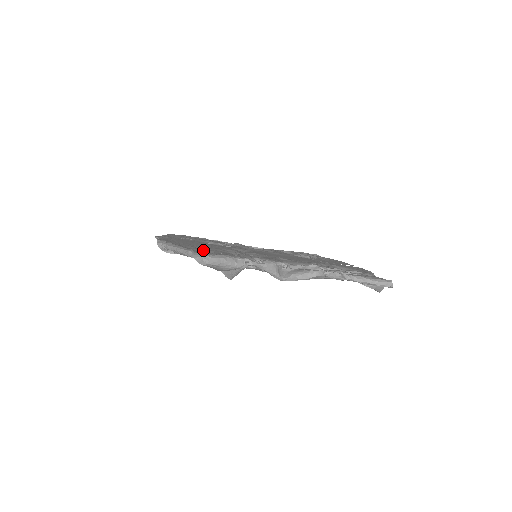
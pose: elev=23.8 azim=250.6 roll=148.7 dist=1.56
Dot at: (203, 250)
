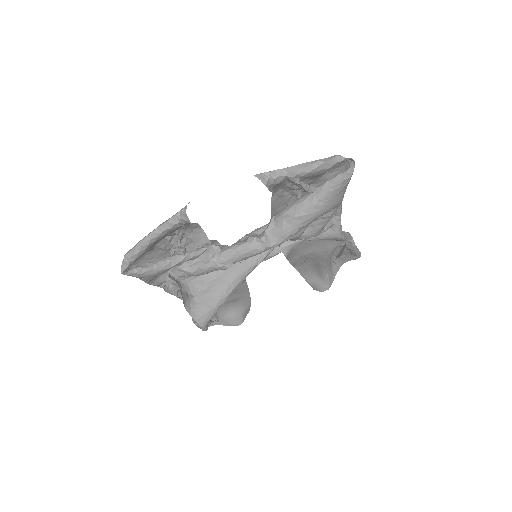
Dot at: (308, 181)
